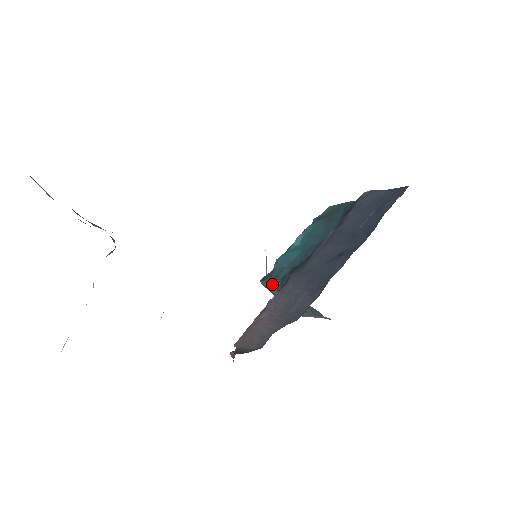
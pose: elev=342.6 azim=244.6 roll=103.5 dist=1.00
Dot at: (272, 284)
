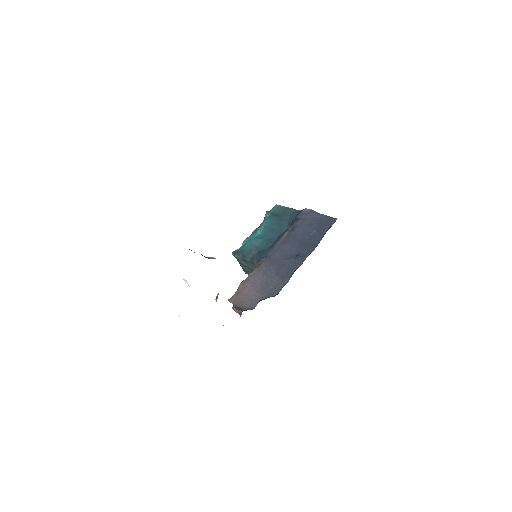
Dot at: (243, 259)
